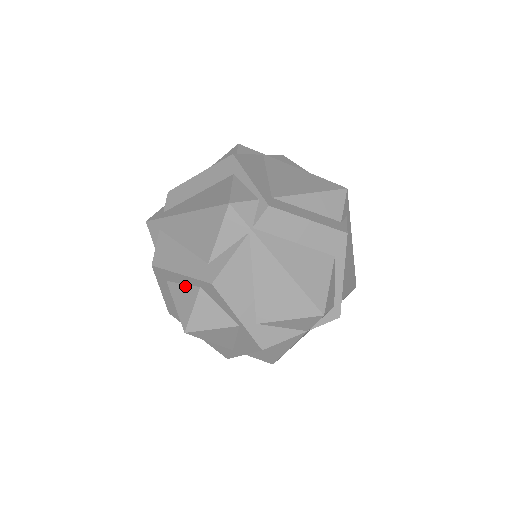
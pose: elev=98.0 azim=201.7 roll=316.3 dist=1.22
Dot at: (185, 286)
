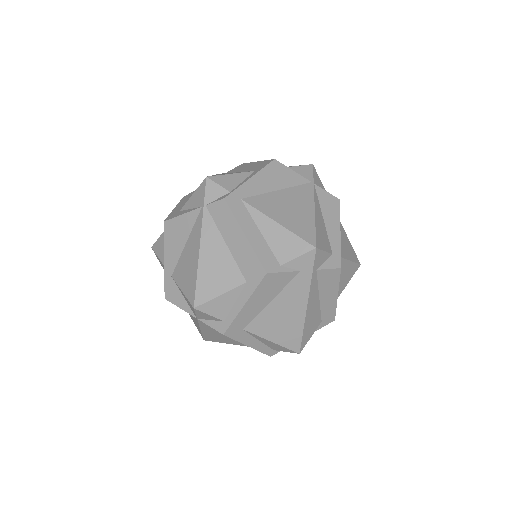
Dot at: occluded
